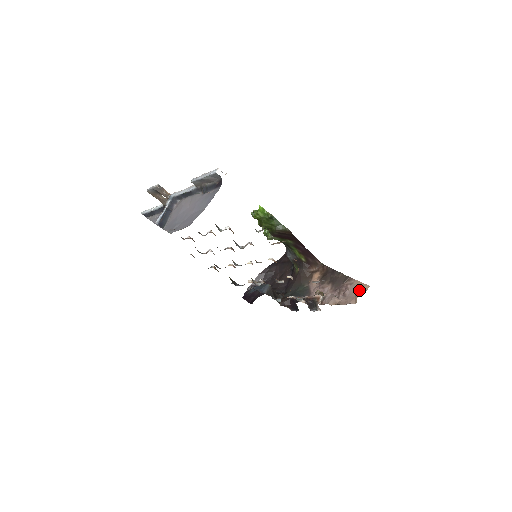
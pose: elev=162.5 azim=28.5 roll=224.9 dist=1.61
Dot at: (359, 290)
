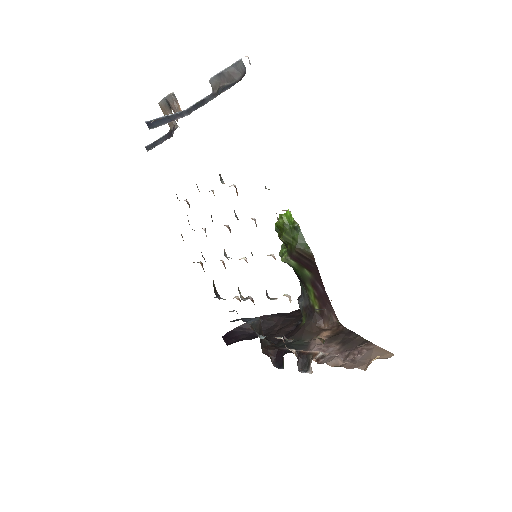
Dot at: occluded
